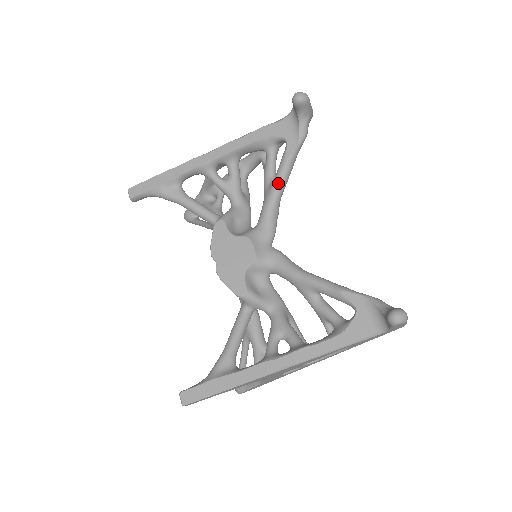
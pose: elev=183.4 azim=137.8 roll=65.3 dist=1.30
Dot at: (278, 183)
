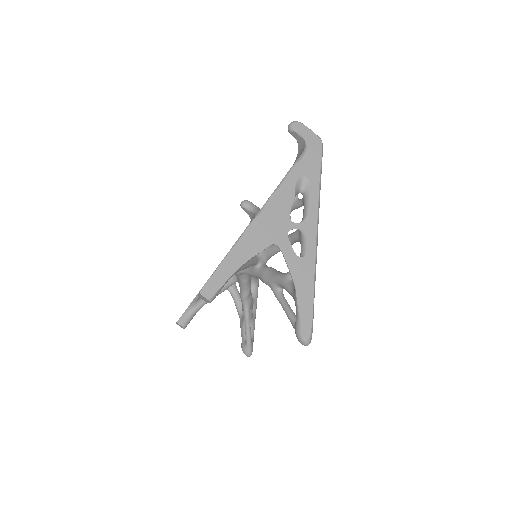
Dot at: occluded
